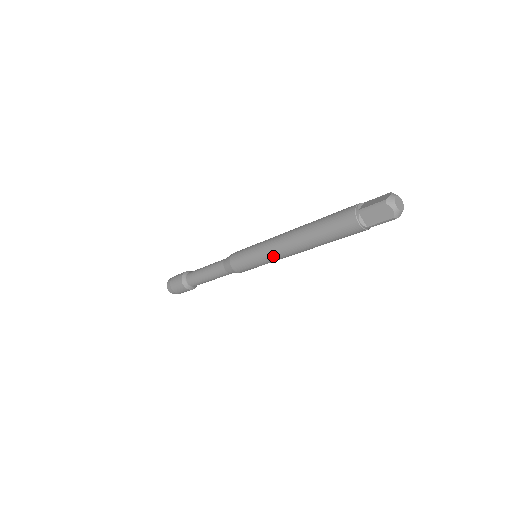
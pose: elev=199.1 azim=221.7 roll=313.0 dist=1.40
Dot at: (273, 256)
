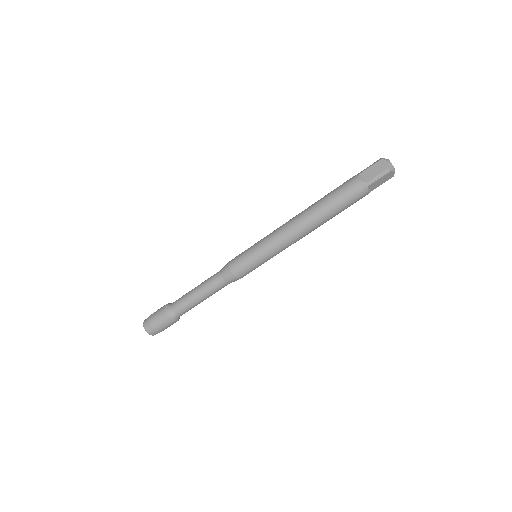
Dot at: (276, 239)
